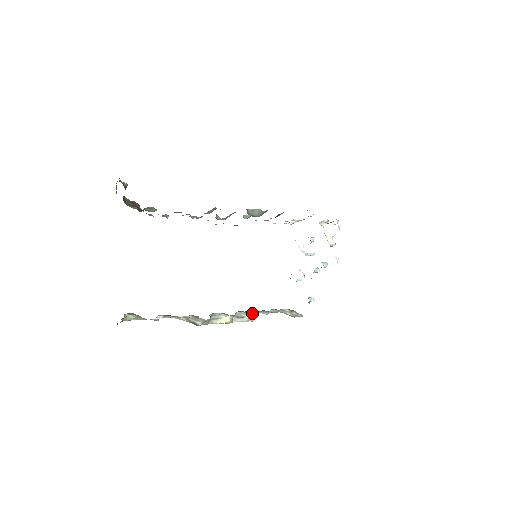
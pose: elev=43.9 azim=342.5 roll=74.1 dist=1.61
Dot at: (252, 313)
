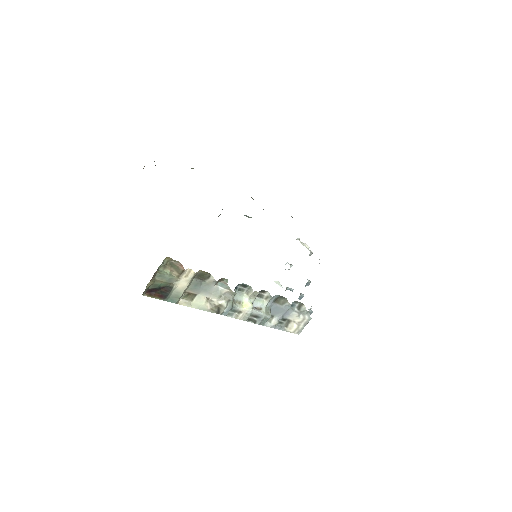
Dot at: (267, 306)
